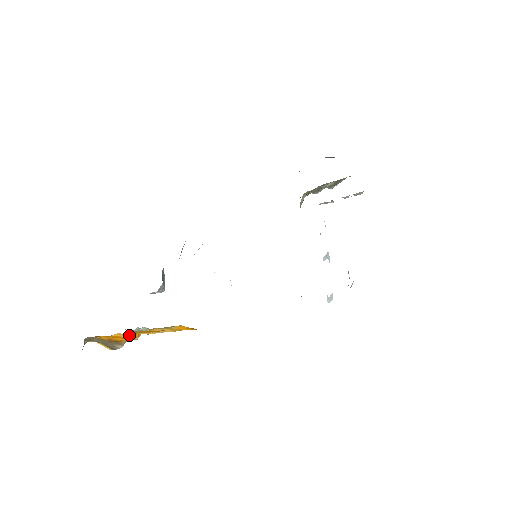
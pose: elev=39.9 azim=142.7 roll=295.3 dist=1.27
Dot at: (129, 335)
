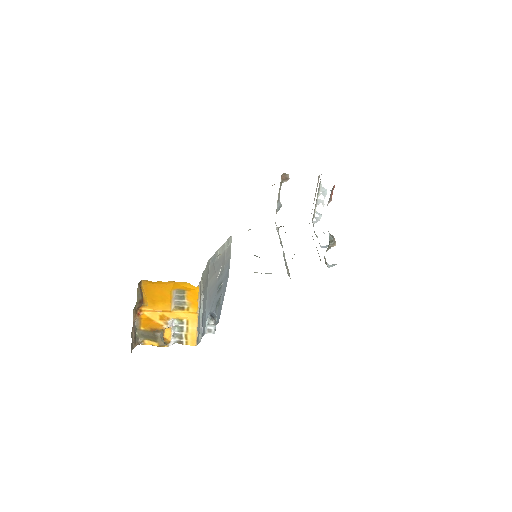
Dot at: (161, 319)
